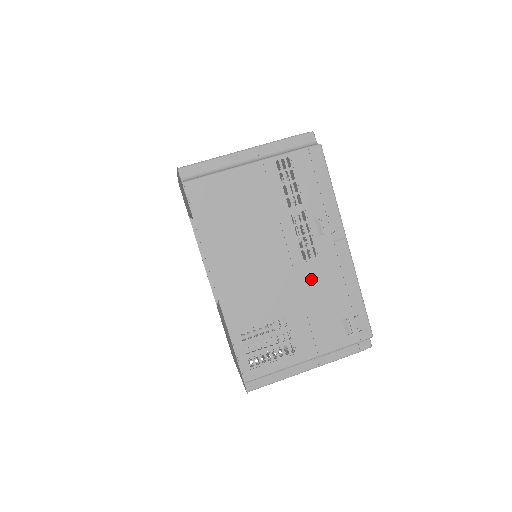
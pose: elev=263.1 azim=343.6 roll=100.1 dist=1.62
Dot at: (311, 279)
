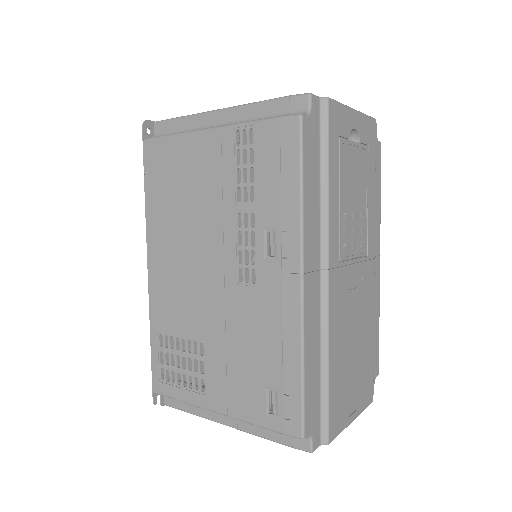
Dot at: (242, 311)
